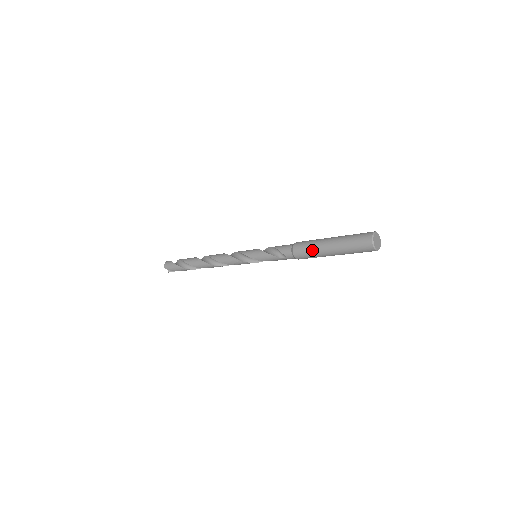
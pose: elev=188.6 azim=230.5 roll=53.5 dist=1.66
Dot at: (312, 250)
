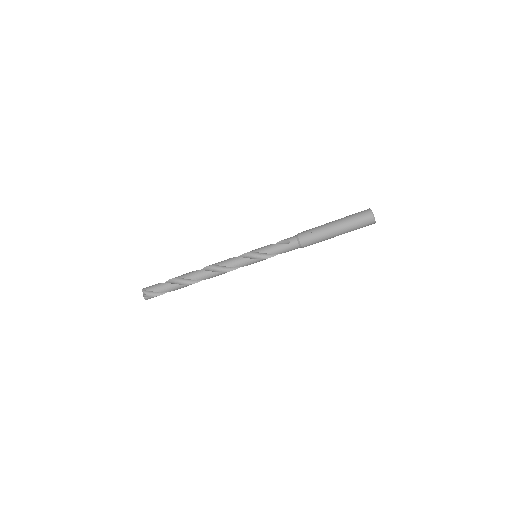
Dot at: (317, 228)
